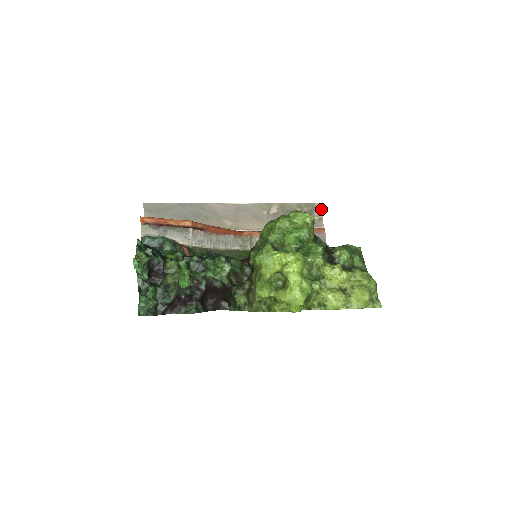
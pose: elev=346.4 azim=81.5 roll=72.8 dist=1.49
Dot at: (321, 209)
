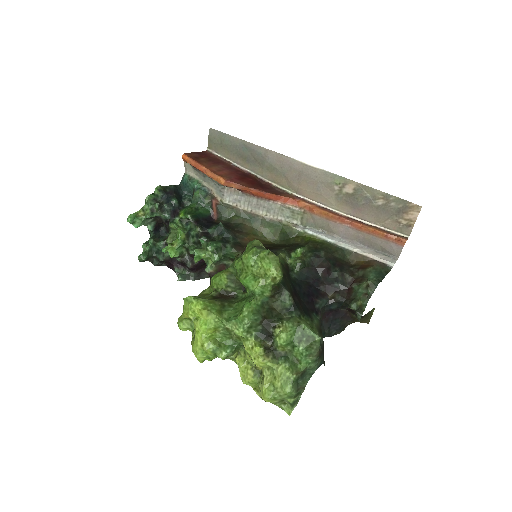
Dot at: (416, 213)
